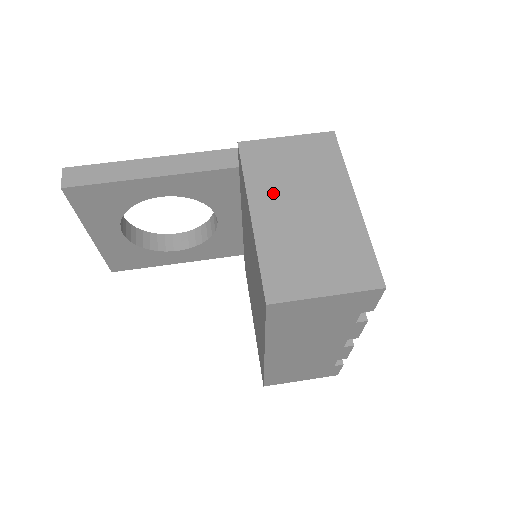
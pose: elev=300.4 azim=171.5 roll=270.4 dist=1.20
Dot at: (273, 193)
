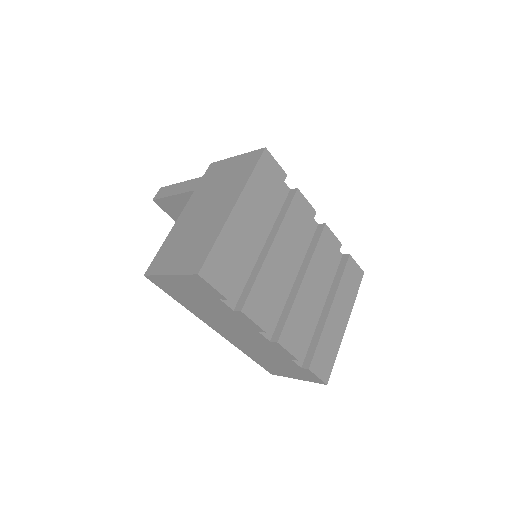
Dot at: (199, 200)
